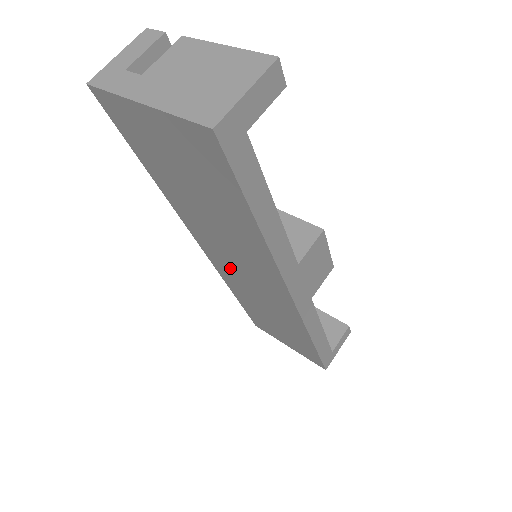
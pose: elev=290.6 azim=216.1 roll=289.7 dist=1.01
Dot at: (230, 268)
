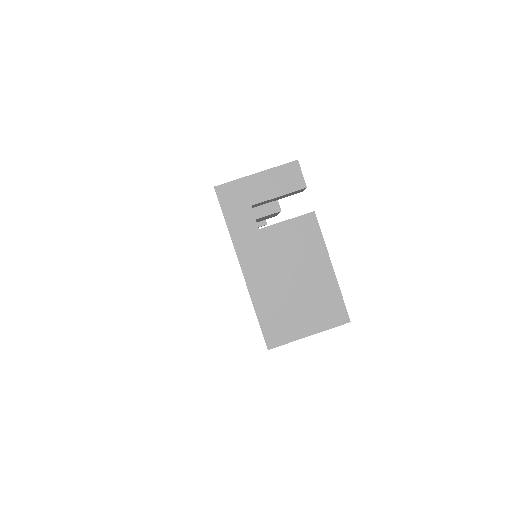
Dot at: occluded
